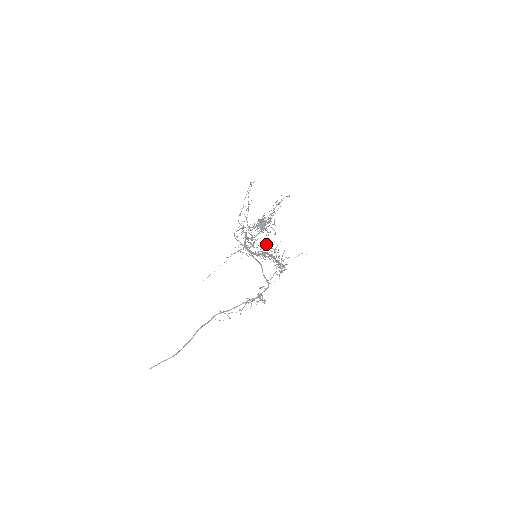
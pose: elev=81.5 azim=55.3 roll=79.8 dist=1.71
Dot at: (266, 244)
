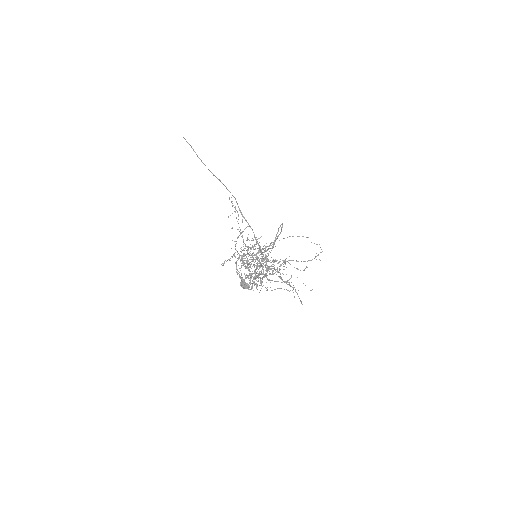
Dot at: (250, 276)
